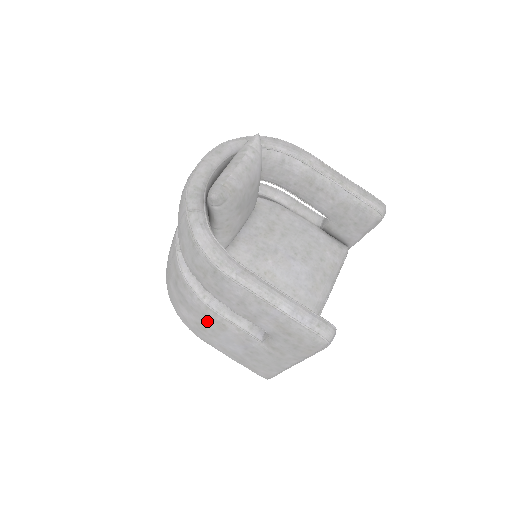
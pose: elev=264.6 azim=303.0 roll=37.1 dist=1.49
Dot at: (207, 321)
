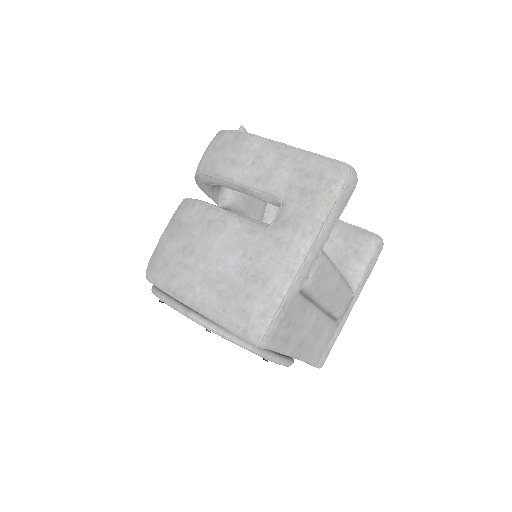
Dot at: (202, 230)
